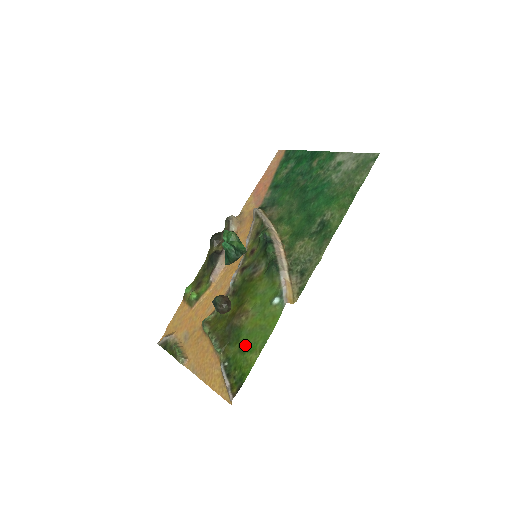
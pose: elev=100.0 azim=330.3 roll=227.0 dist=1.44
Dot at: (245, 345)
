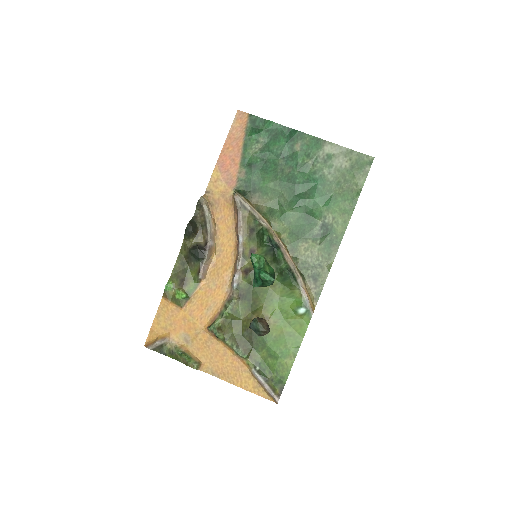
Dot at: (276, 351)
